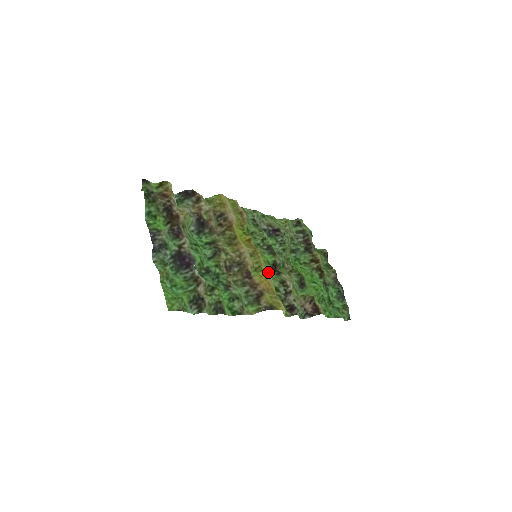
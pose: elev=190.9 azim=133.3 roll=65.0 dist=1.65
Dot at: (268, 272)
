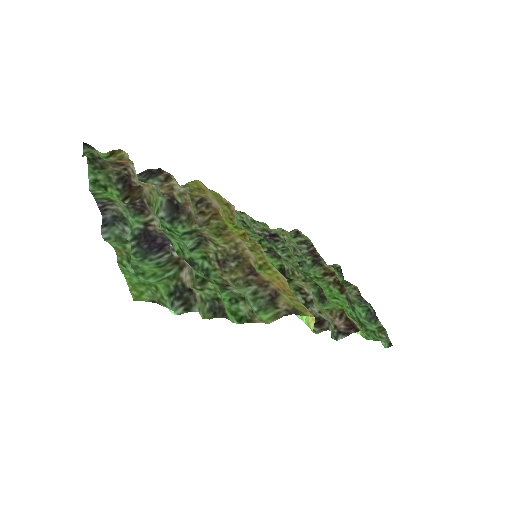
Dot at: occluded
